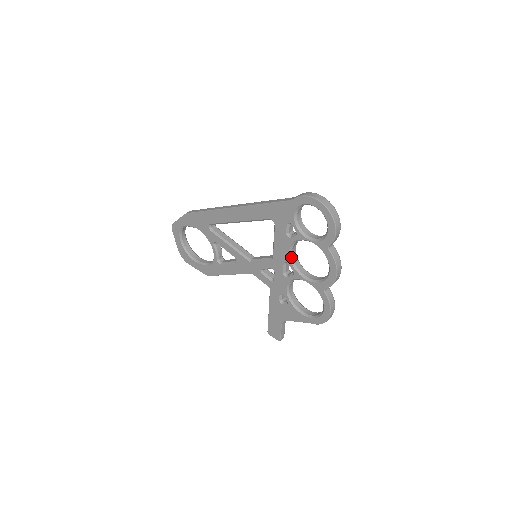
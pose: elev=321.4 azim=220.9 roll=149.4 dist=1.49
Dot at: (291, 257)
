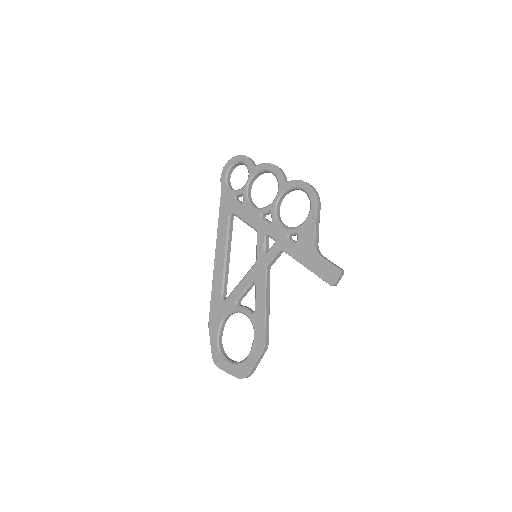
Dot at: (258, 208)
